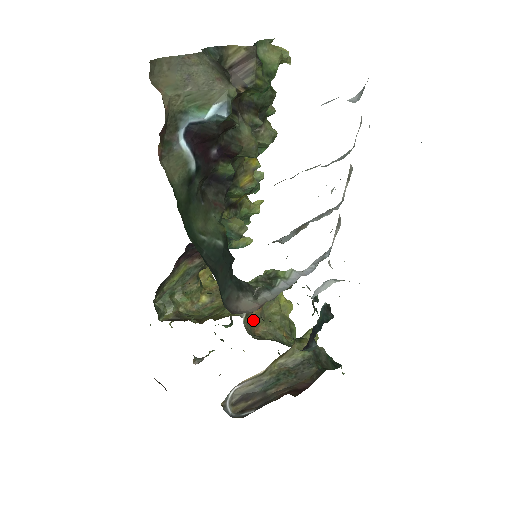
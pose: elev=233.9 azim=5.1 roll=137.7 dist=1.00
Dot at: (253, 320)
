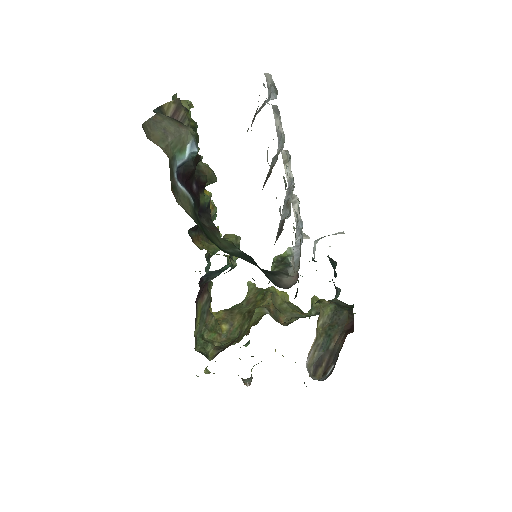
Dot at: (274, 315)
